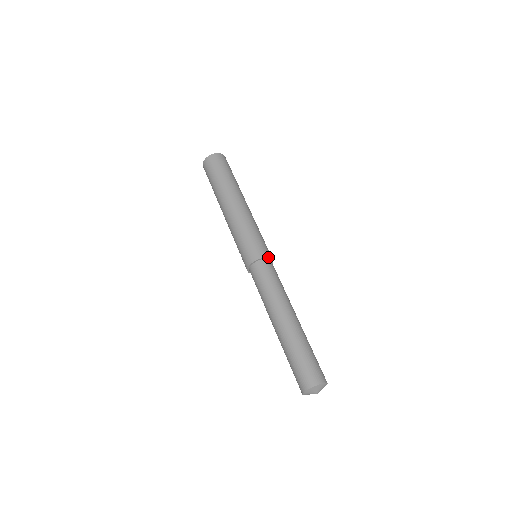
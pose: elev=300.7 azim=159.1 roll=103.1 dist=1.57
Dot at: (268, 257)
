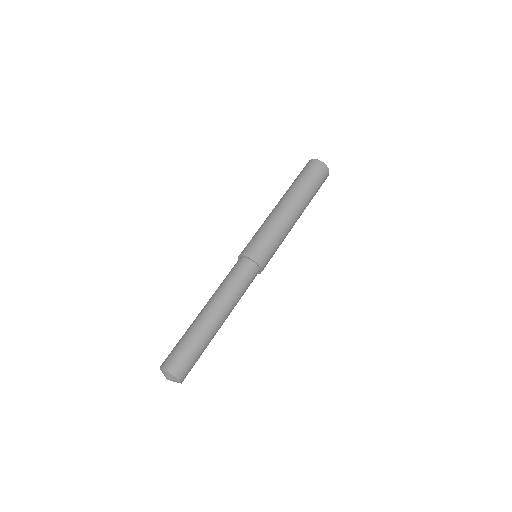
Dot at: occluded
